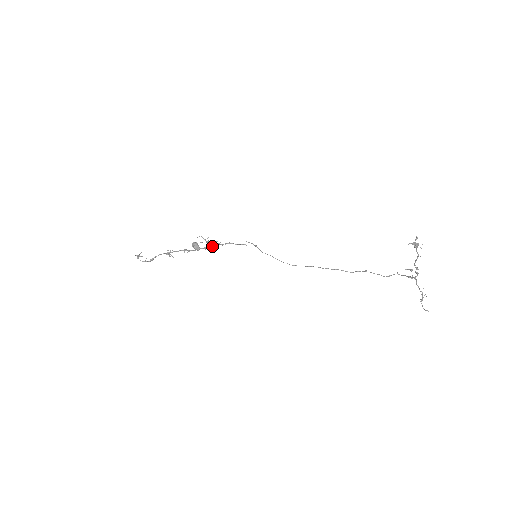
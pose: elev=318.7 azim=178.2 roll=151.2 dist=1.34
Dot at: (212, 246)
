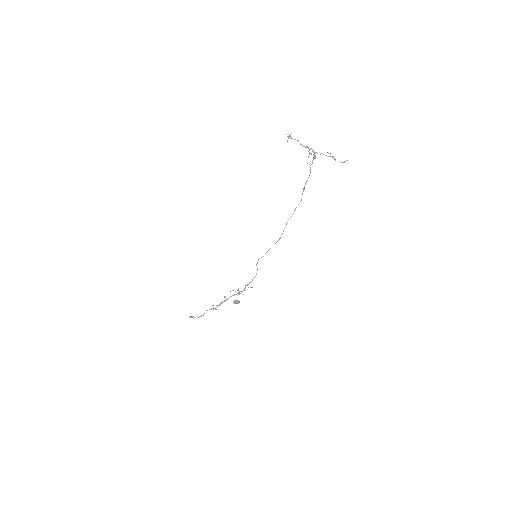
Dot at: (243, 290)
